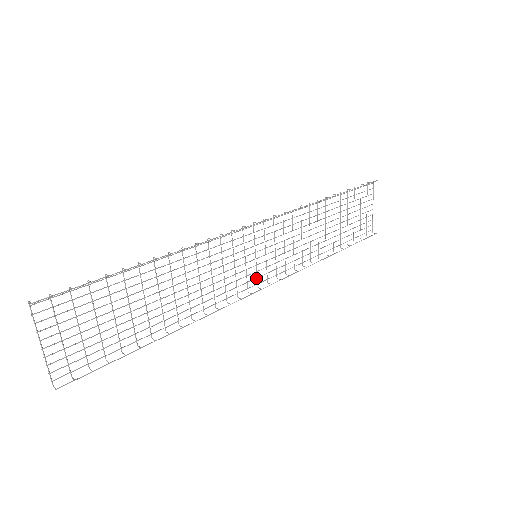
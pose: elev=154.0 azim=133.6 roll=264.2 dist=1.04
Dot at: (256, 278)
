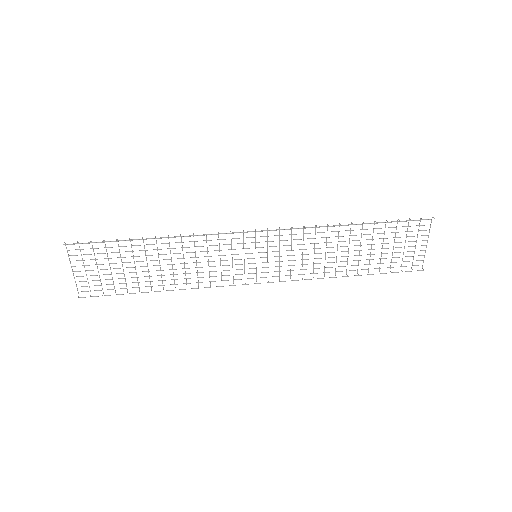
Dot at: (255, 273)
